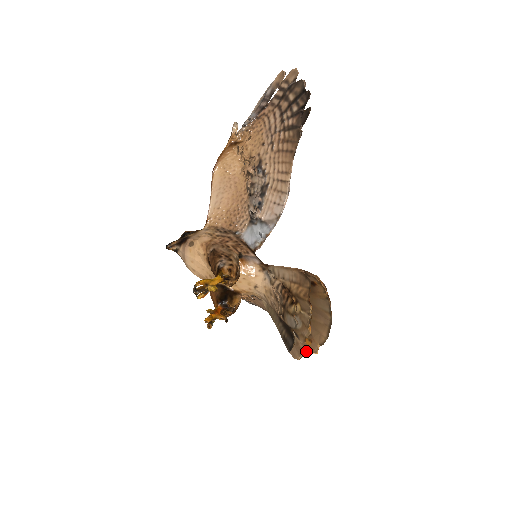
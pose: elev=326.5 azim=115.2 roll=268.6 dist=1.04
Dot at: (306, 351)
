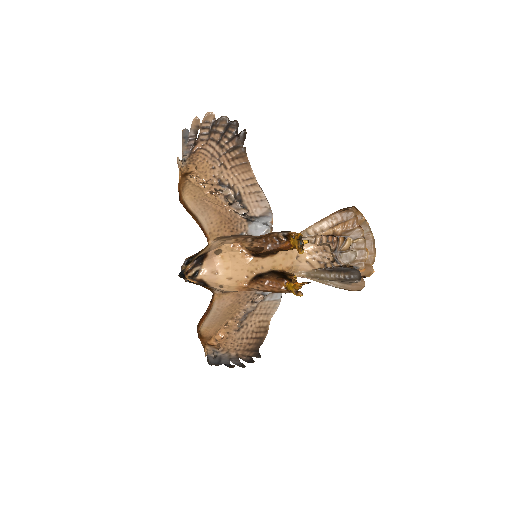
Dot at: (365, 277)
